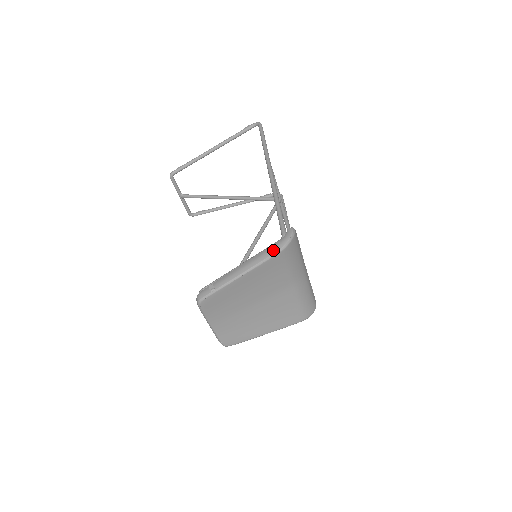
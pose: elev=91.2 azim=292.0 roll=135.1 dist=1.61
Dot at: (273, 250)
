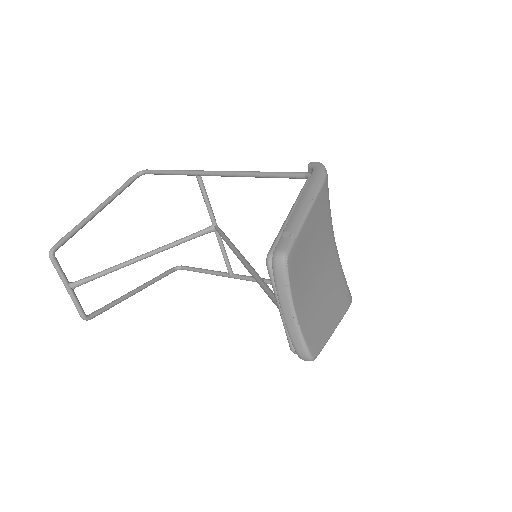
Dot at: (319, 176)
